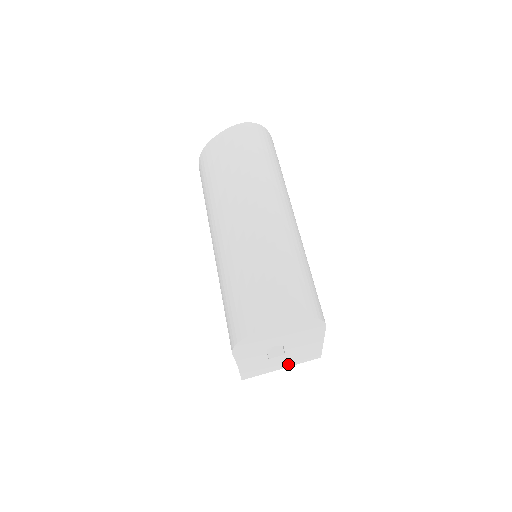
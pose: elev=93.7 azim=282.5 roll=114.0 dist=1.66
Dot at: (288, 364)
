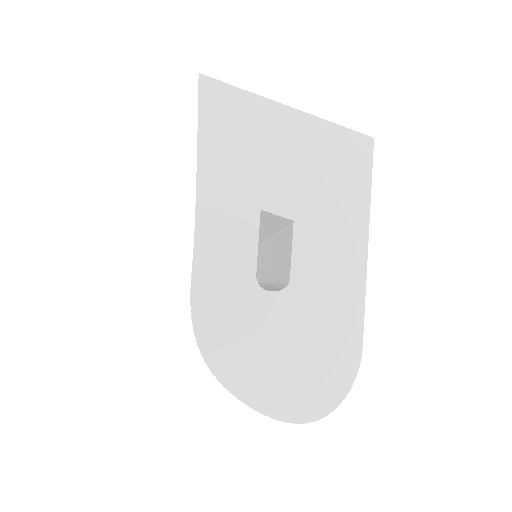
Dot at: occluded
